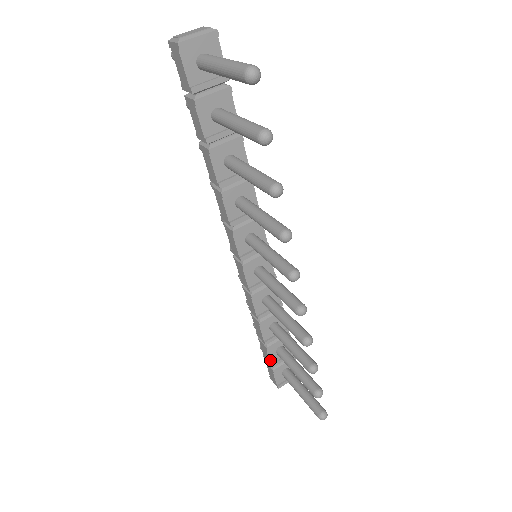
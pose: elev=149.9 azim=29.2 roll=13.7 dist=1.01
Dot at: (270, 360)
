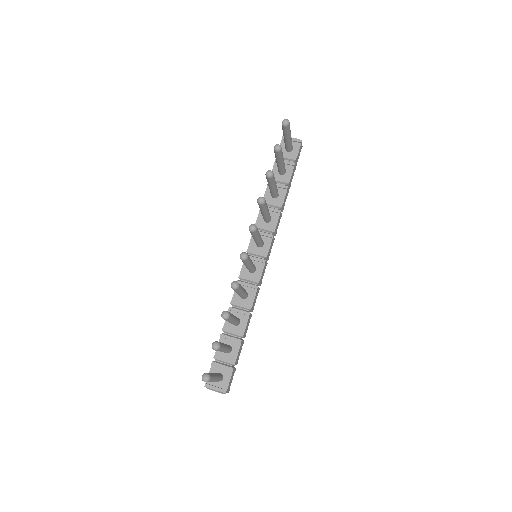
Dot at: (217, 351)
